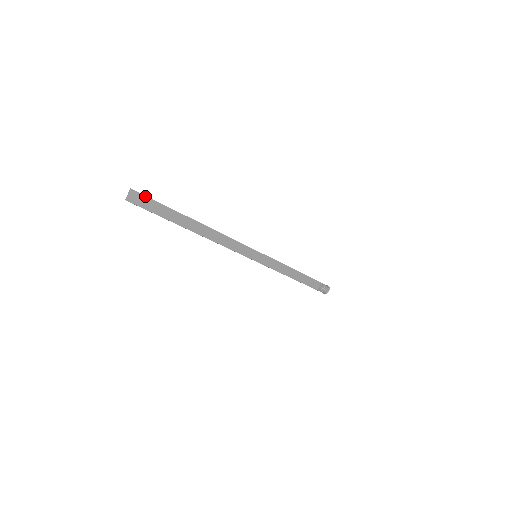
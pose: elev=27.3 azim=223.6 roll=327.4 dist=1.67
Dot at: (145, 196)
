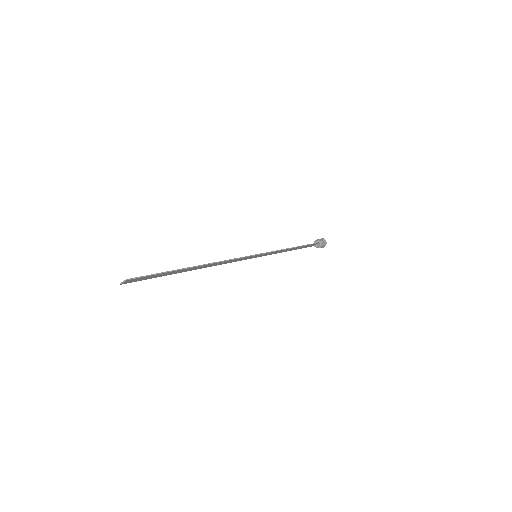
Dot at: (142, 277)
